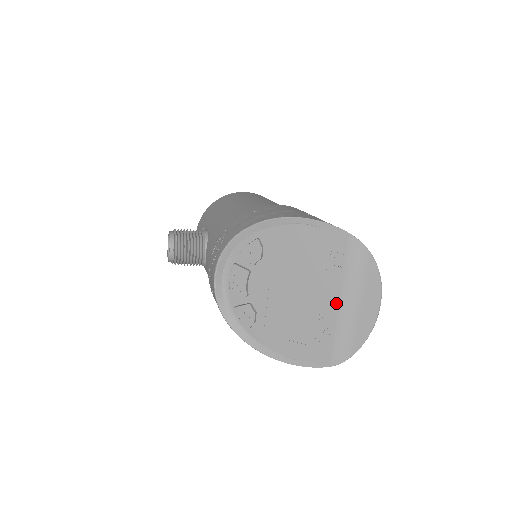
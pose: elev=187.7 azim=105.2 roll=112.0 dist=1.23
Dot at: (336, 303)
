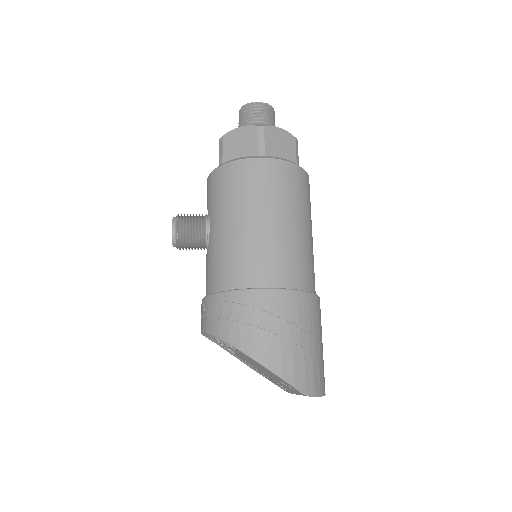
Dot at: (288, 389)
